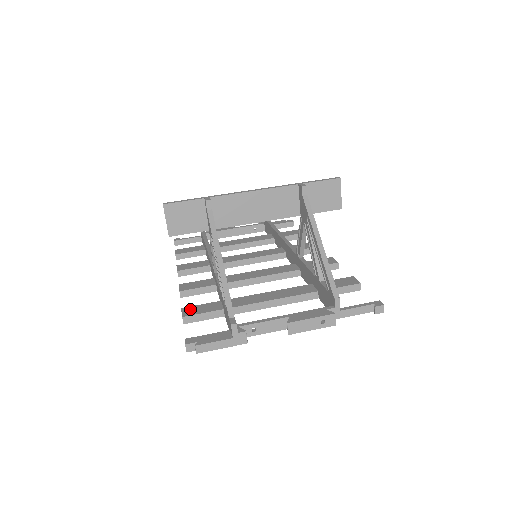
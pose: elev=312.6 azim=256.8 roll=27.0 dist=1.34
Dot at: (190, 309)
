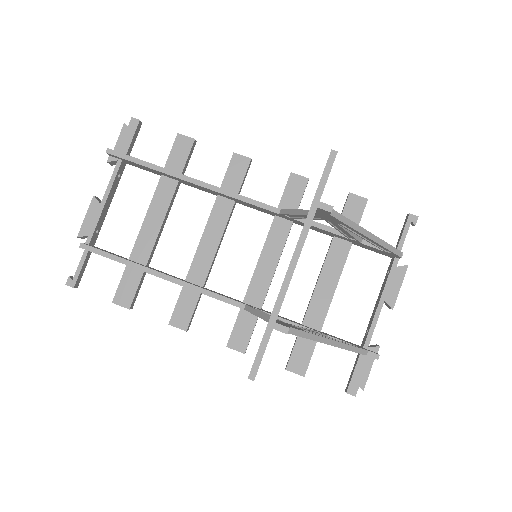
Dot at: (295, 364)
